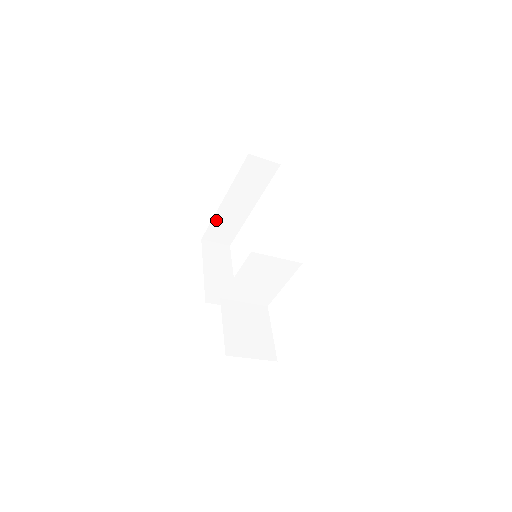
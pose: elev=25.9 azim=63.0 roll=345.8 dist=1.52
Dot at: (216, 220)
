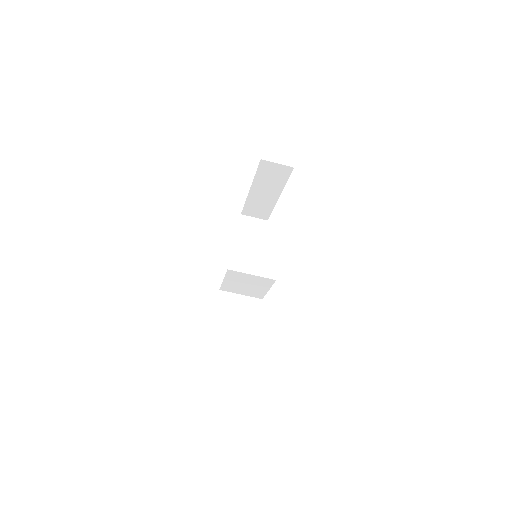
Dot at: (249, 202)
